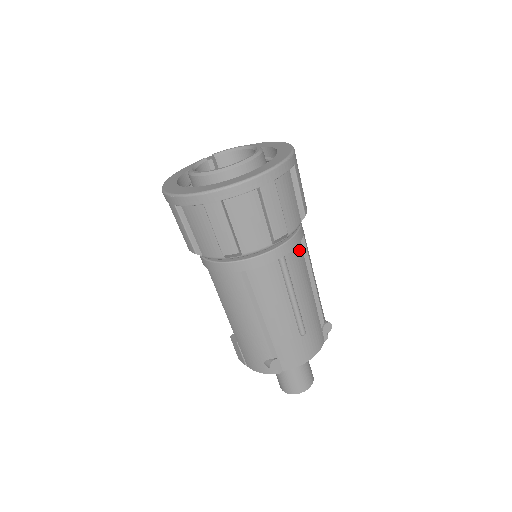
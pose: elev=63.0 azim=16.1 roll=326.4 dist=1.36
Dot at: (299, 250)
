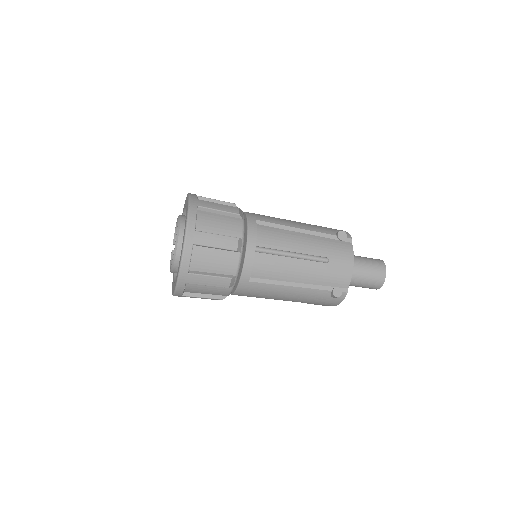
Dot at: (263, 230)
